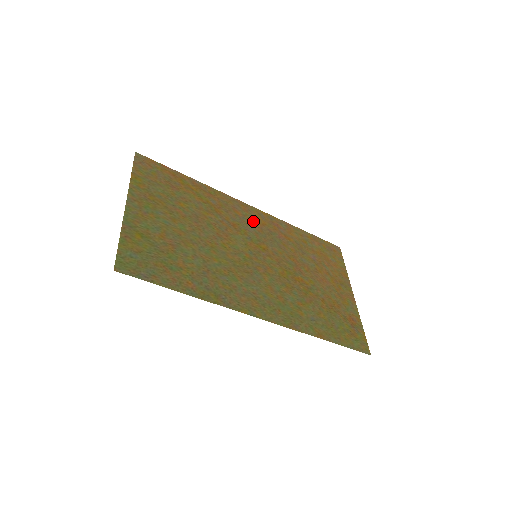
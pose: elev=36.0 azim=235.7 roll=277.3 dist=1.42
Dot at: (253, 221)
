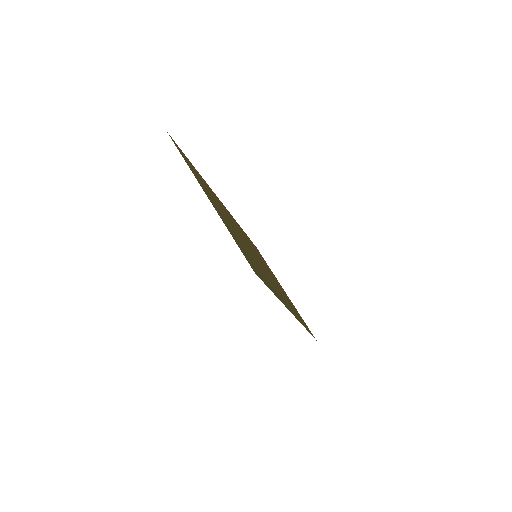
Dot at: (233, 220)
